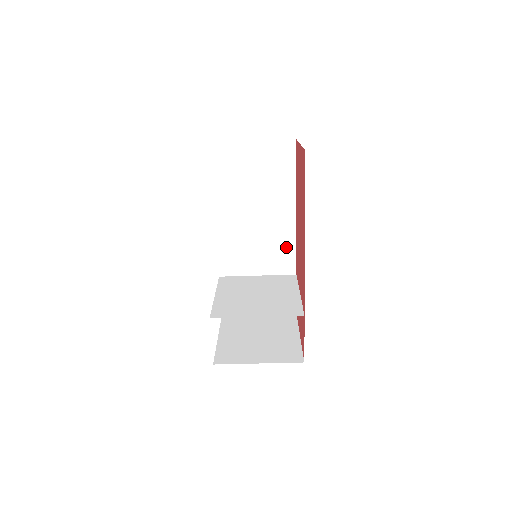
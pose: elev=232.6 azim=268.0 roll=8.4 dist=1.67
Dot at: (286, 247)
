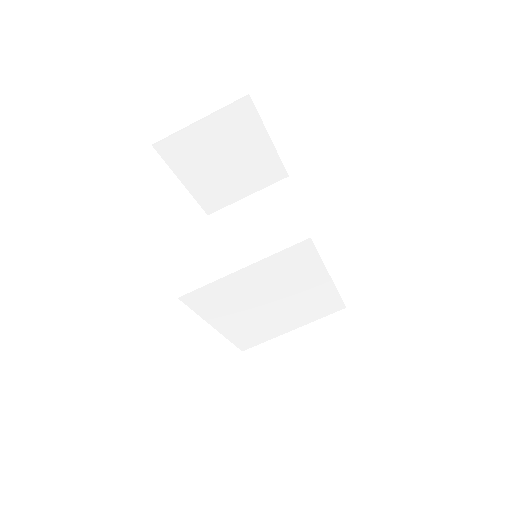
Dot at: occluded
